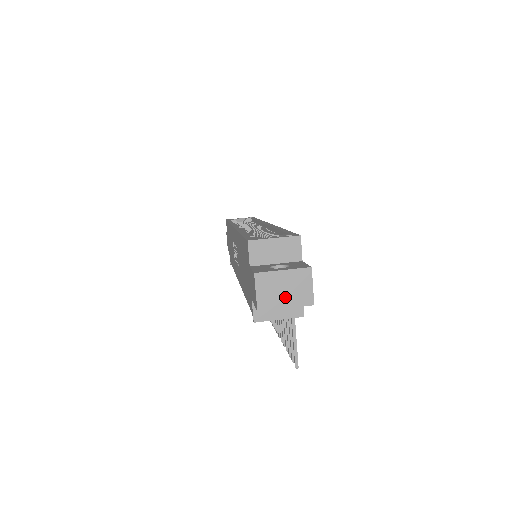
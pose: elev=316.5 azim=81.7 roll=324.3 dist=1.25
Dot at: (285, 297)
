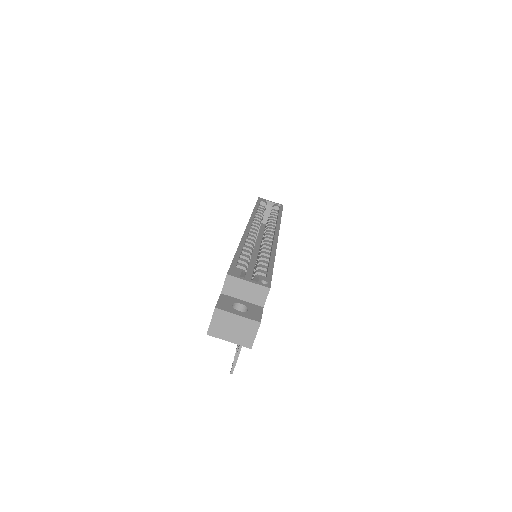
Dot at: (231, 334)
